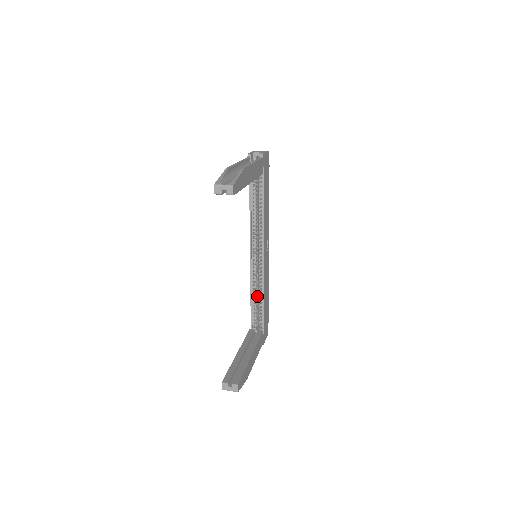
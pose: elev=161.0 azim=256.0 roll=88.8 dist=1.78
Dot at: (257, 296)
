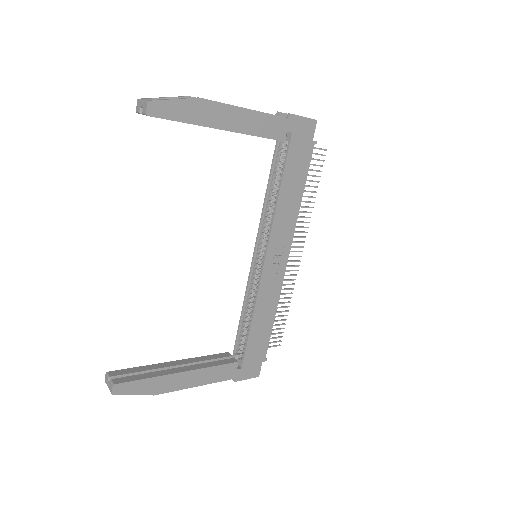
Dot at: occluded
